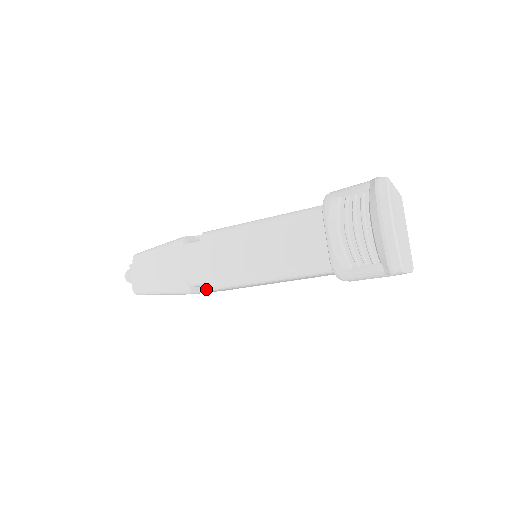
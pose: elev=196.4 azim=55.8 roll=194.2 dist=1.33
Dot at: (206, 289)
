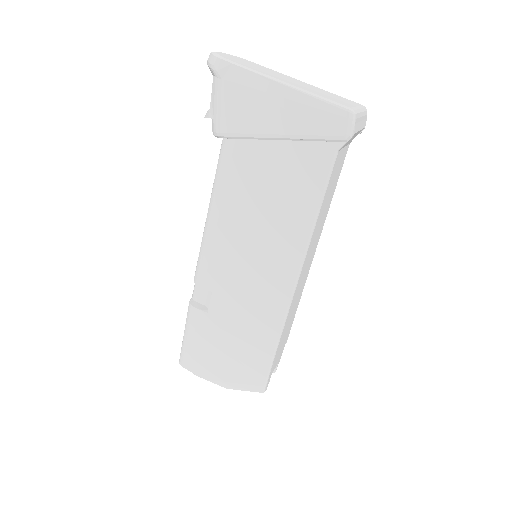
Dot at: (210, 307)
